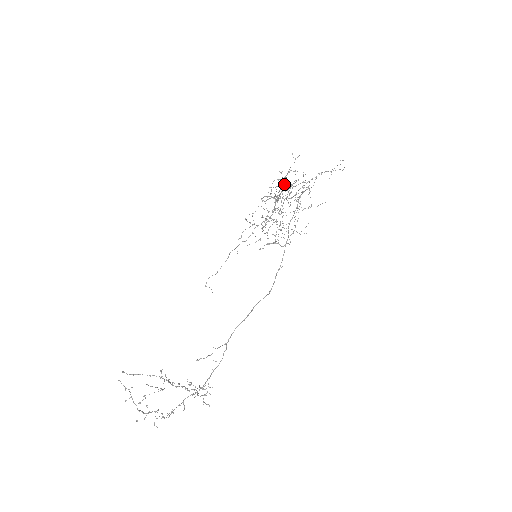
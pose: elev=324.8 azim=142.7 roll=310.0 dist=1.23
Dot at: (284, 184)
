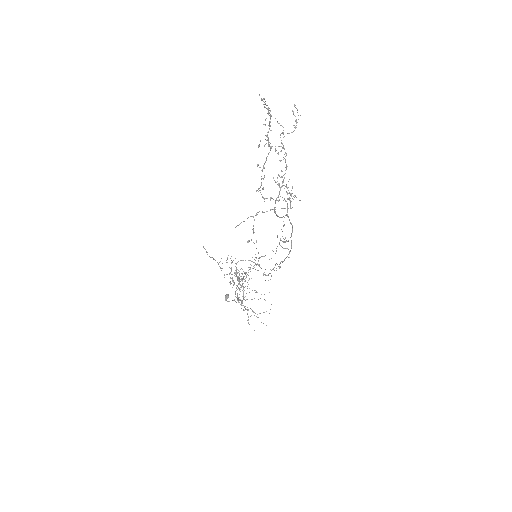
Dot at: (228, 297)
